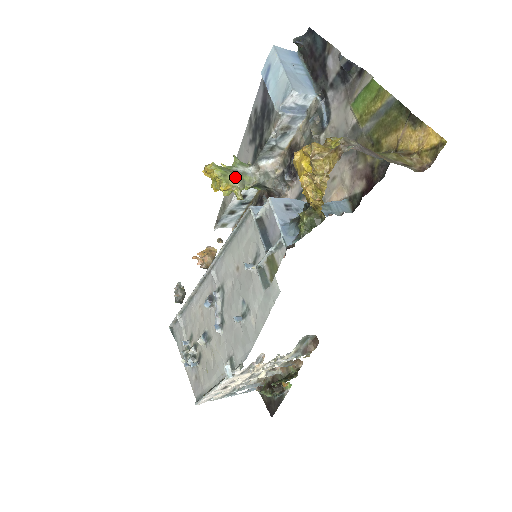
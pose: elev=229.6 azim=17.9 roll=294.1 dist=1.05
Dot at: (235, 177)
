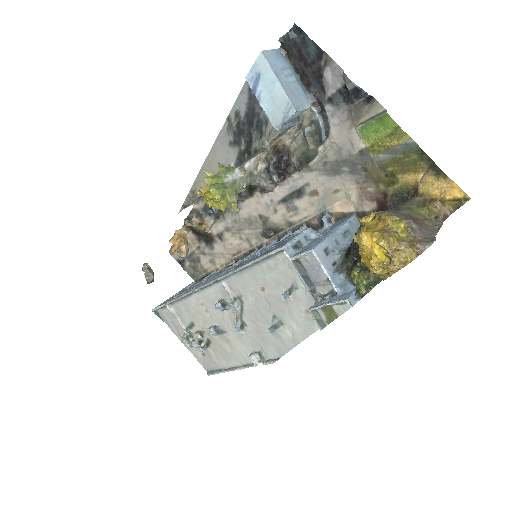
Dot at: (231, 193)
